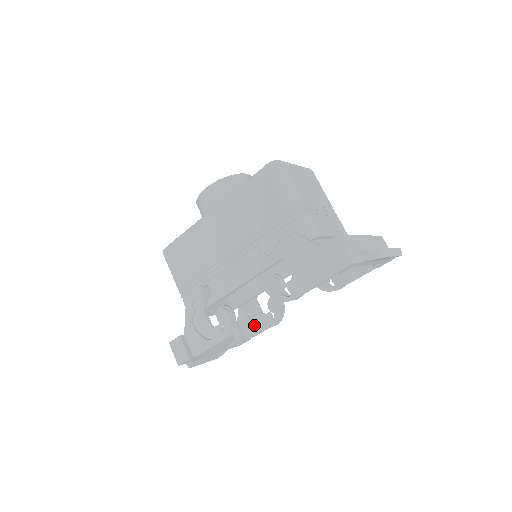
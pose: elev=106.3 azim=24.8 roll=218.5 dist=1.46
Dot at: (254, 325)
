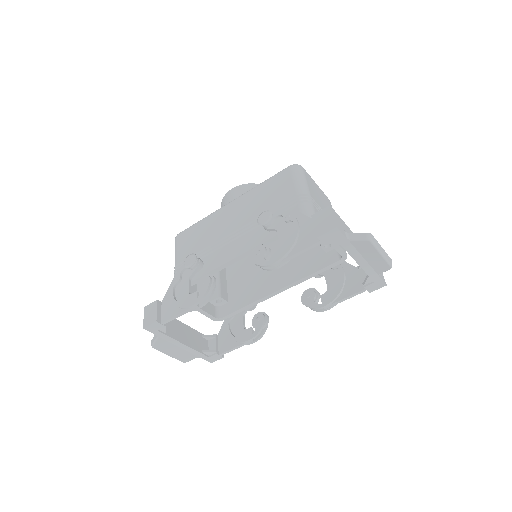
Dot at: (232, 338)
